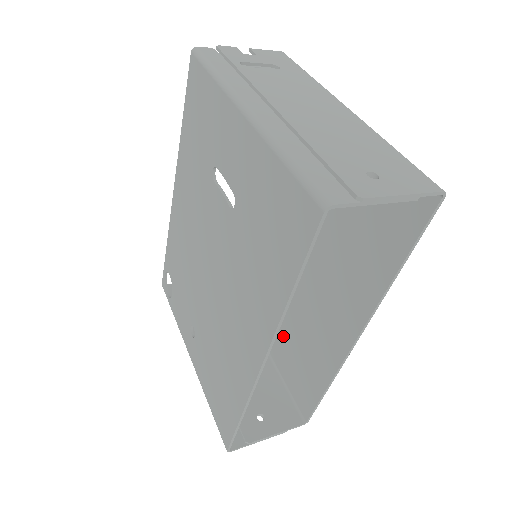
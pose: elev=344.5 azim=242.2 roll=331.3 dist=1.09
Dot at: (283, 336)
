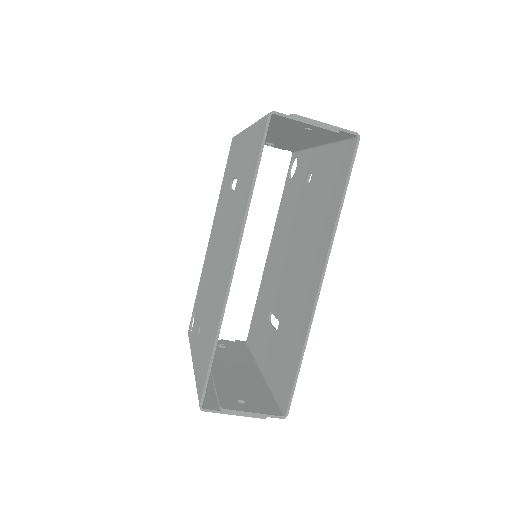
Dot at: (277, 346)
